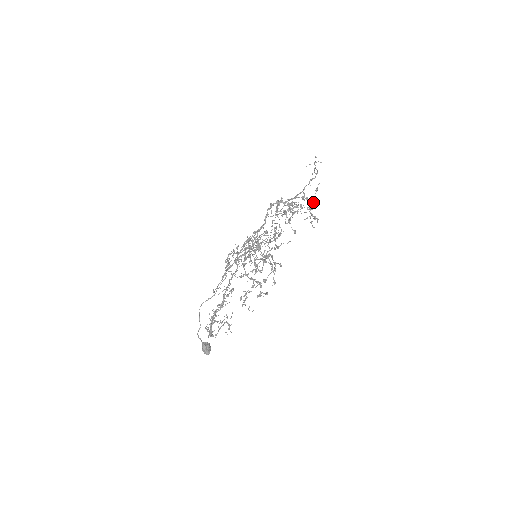
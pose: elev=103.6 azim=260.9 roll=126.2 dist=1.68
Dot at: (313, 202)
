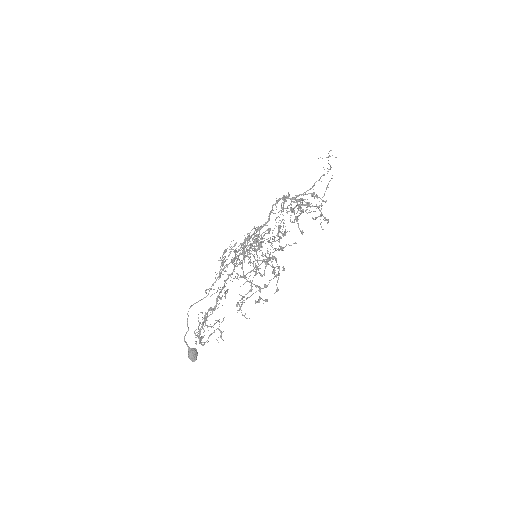
Dot at: (323, 200)
